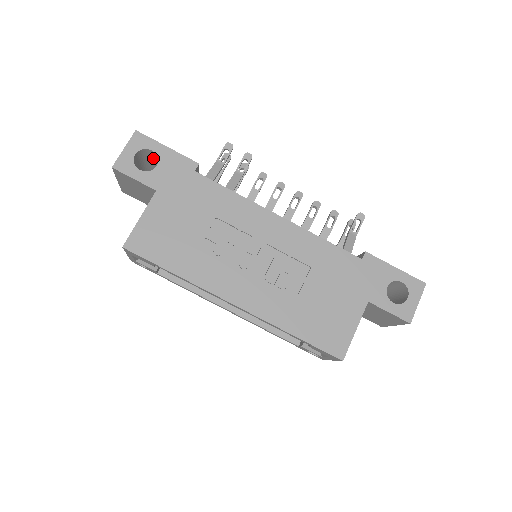
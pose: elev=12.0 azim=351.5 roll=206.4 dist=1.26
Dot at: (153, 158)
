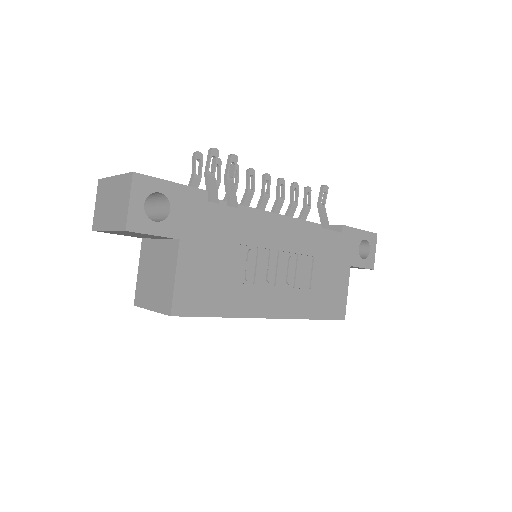
Dot at: occluded
